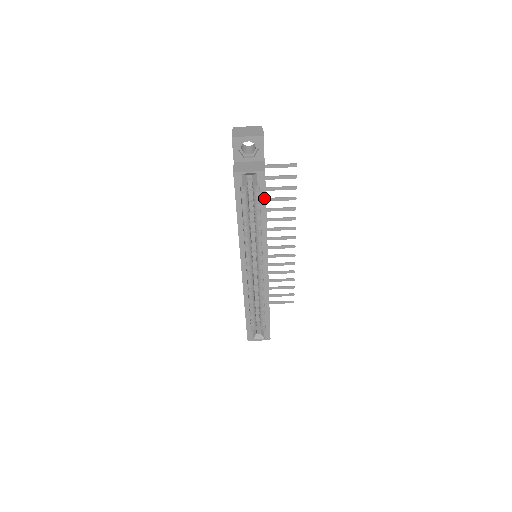
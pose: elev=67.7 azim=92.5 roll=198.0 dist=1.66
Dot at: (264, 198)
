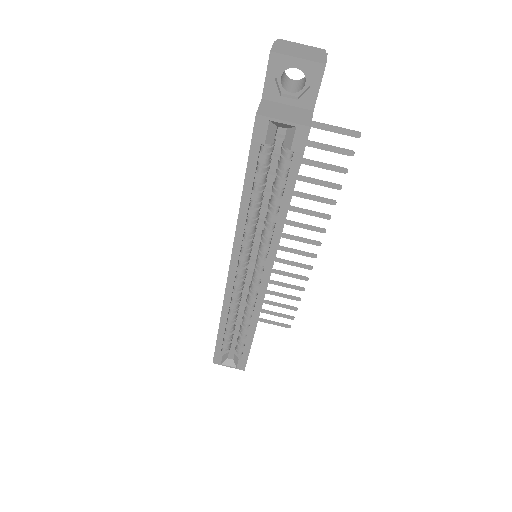
Dot at: (295, 173)
